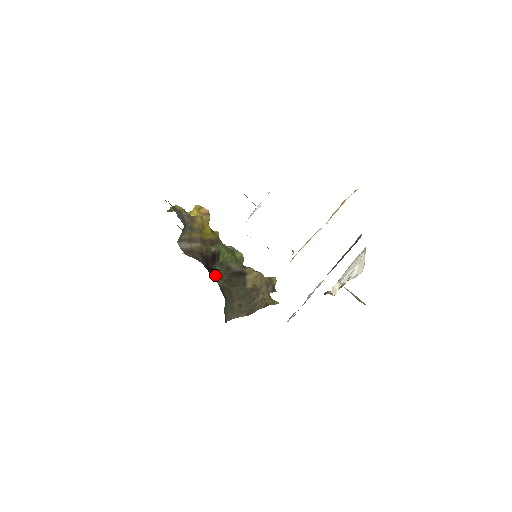
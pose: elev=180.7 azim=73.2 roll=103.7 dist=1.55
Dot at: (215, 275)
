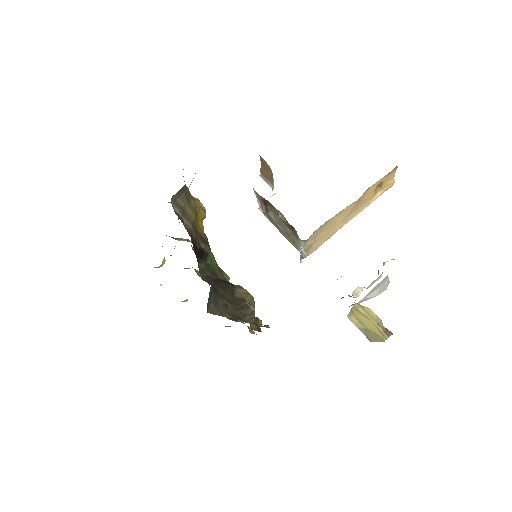
Dot at: (199, 270)
